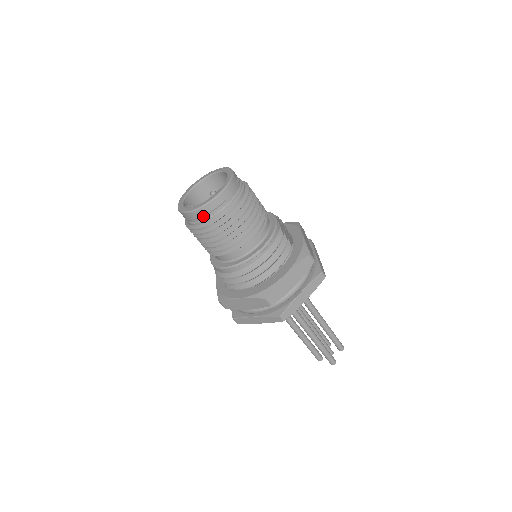
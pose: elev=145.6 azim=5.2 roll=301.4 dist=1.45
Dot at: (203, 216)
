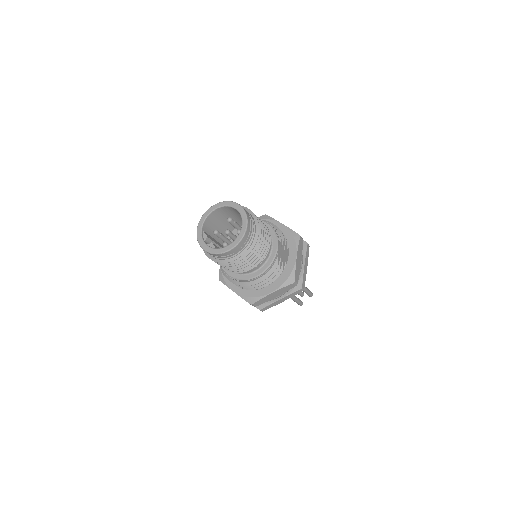
Dot at: (214, 256)
